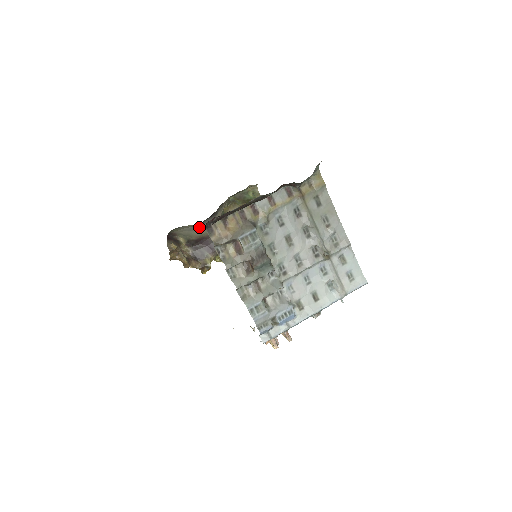
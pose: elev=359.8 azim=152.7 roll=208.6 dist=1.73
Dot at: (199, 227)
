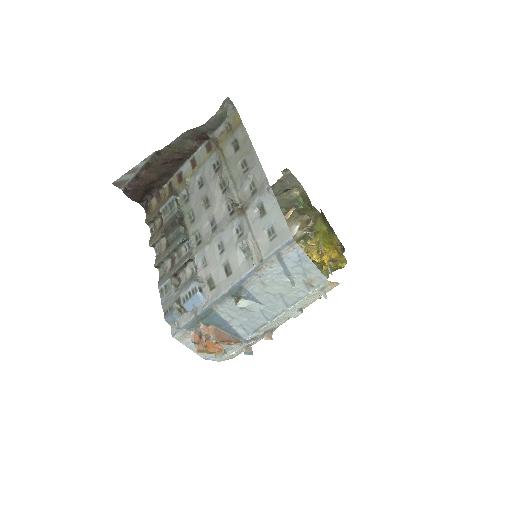
Dot at: occluded
